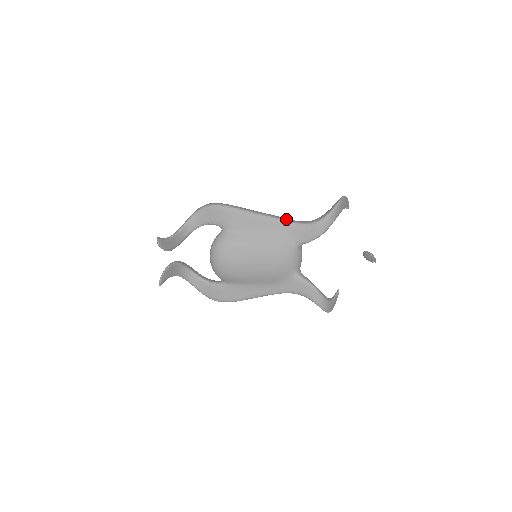
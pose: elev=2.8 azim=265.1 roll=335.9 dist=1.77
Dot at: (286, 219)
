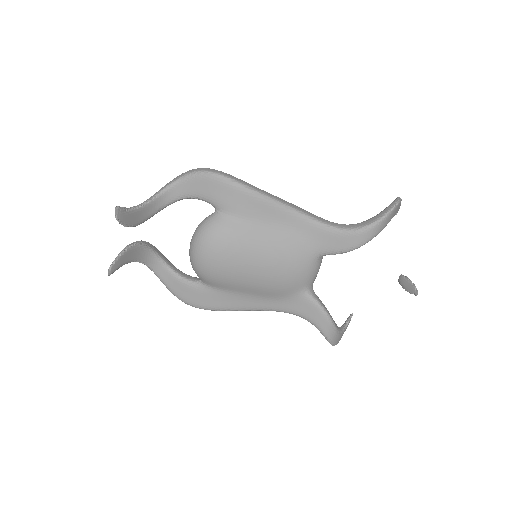
Dot at: (311, 214)
